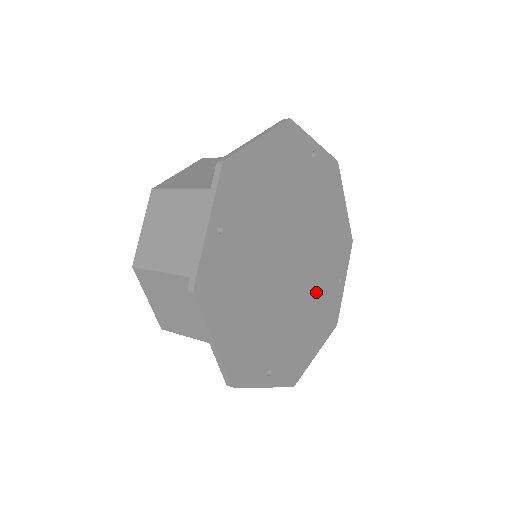
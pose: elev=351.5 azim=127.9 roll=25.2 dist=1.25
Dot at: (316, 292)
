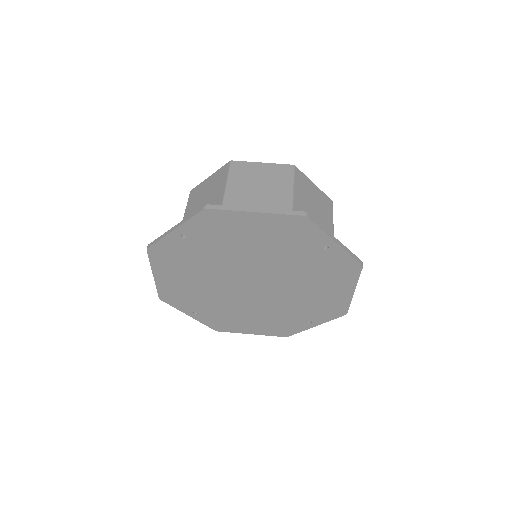
Dot at: (272, 311)
